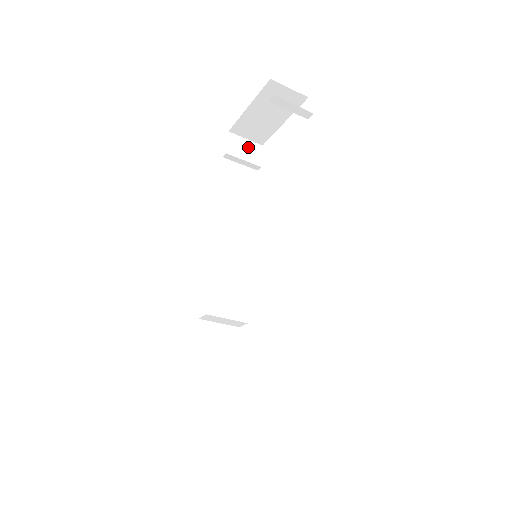
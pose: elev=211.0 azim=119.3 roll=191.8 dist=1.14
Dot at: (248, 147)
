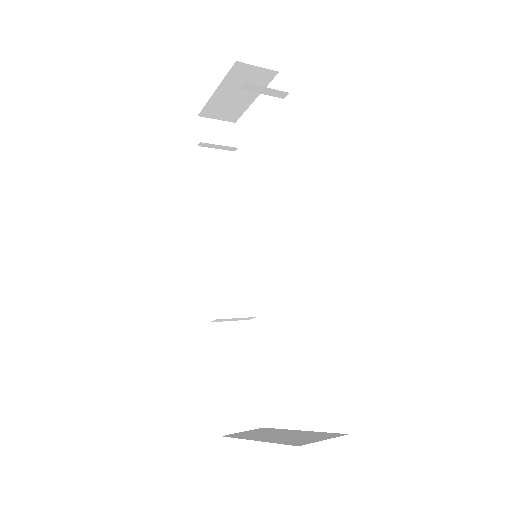
Dot at: (221, 129)
